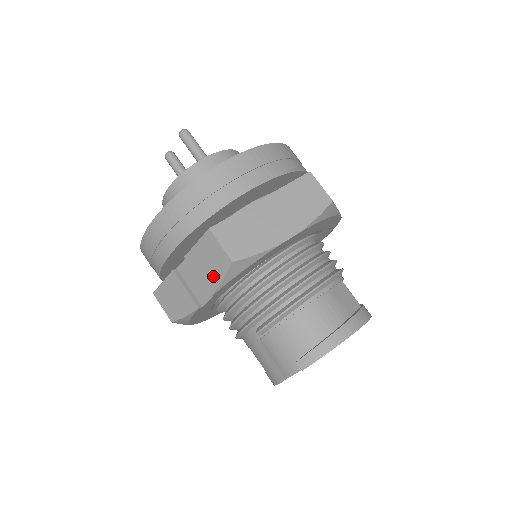
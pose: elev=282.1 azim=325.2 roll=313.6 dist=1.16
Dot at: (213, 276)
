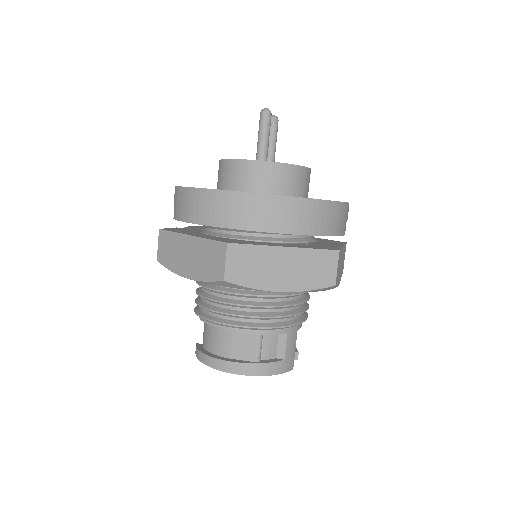
Dot at: occluded
